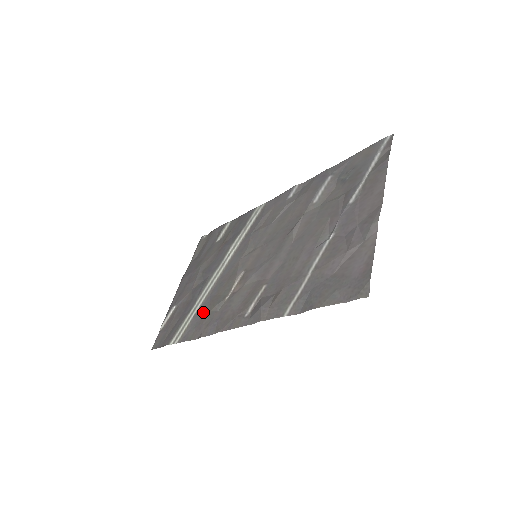
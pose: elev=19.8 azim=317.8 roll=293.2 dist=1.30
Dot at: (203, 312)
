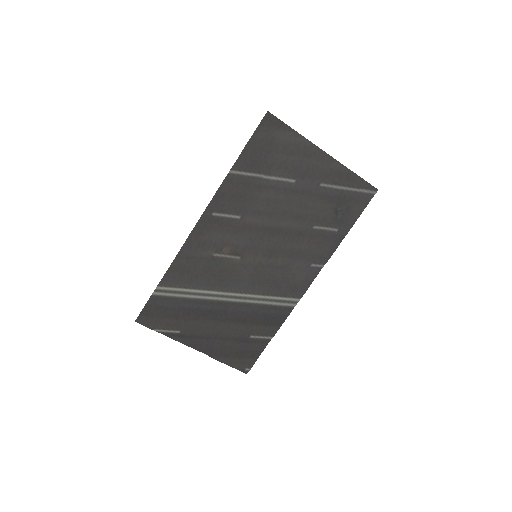
Dot at: (193, 276)
